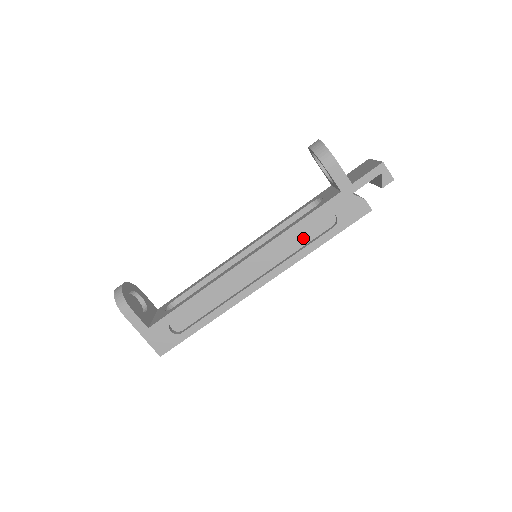
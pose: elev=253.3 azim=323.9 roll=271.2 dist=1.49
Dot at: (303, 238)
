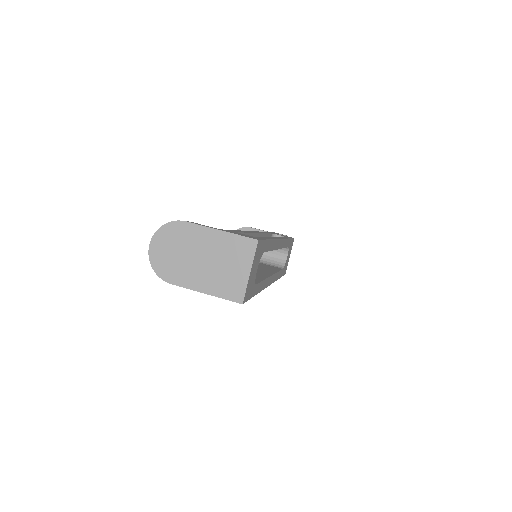
Dot at: occluded
